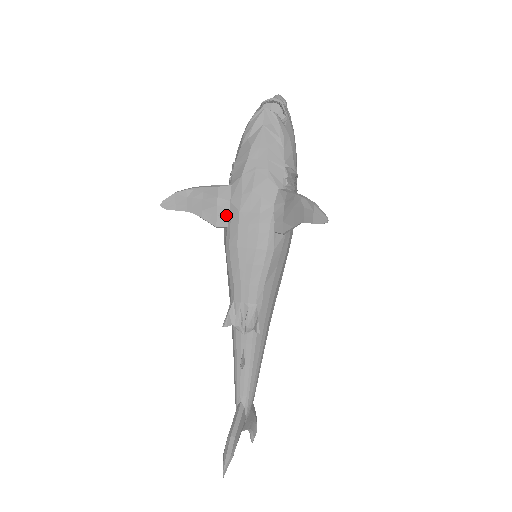
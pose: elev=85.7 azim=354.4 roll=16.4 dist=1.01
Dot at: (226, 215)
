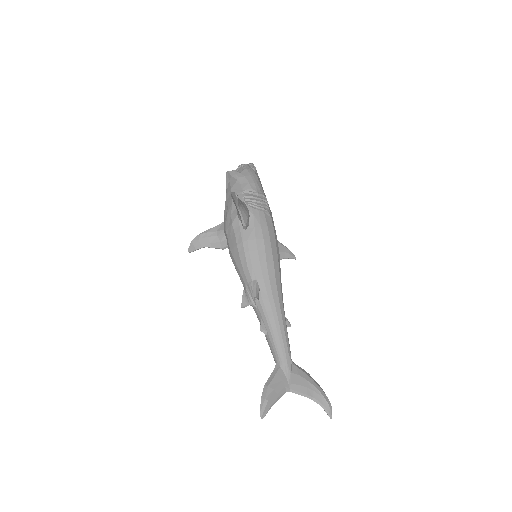
Dot at: (225, 239)
